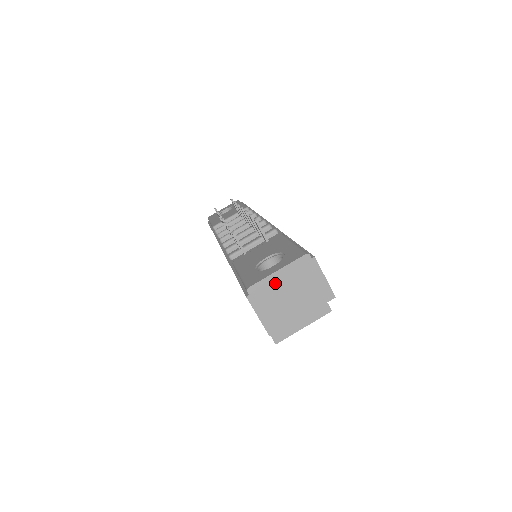
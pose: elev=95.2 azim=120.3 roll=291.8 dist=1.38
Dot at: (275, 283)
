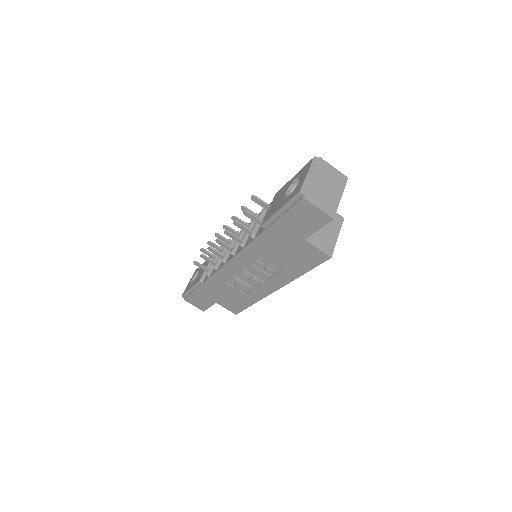
Dot at: (312, 182)
